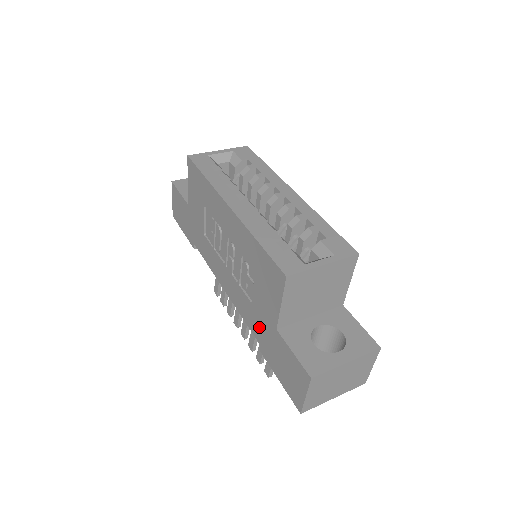
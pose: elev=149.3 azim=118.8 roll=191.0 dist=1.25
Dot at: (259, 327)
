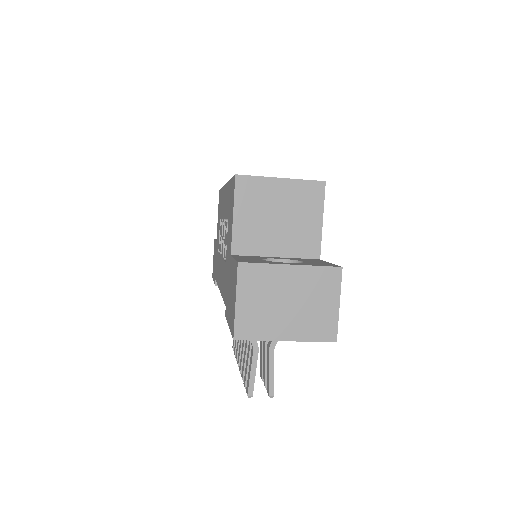
Dot at: (226, 282)
